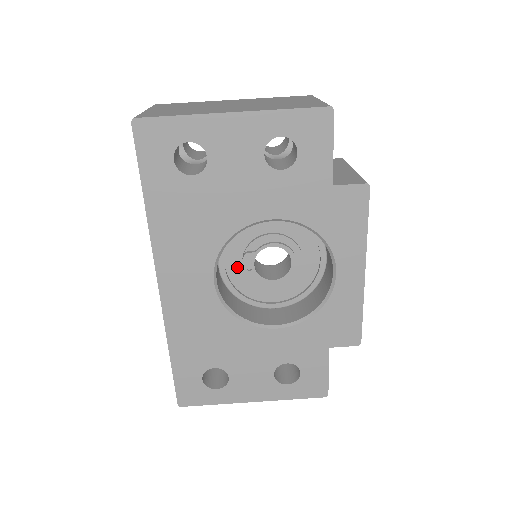
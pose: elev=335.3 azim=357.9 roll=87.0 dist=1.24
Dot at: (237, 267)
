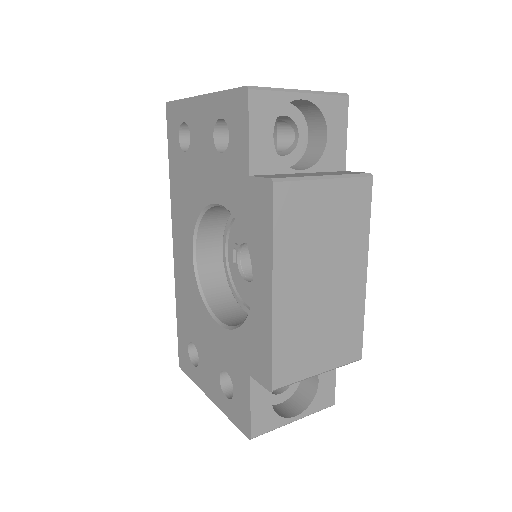
Dot at: occluded
